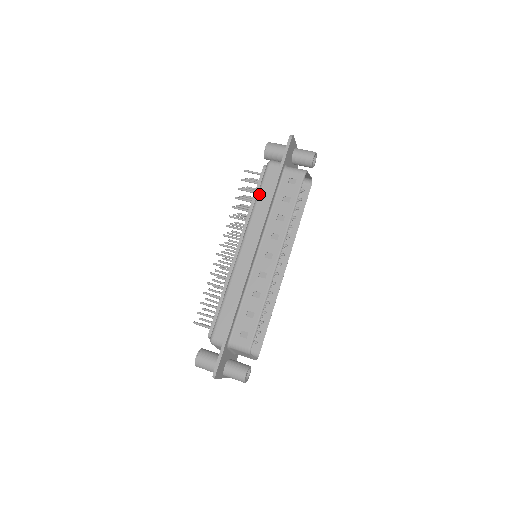
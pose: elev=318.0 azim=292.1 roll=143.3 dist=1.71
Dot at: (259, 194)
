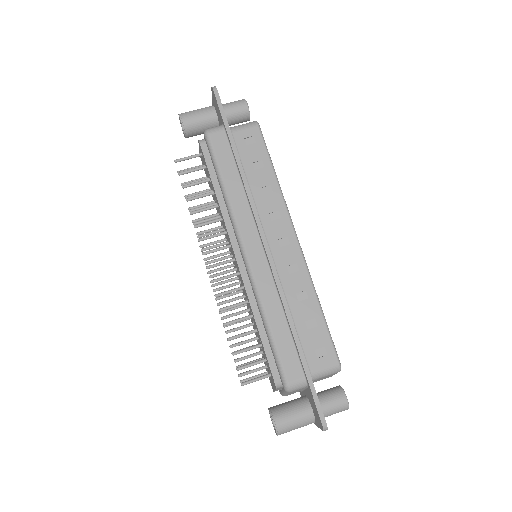
Dot at: (222, 176)
